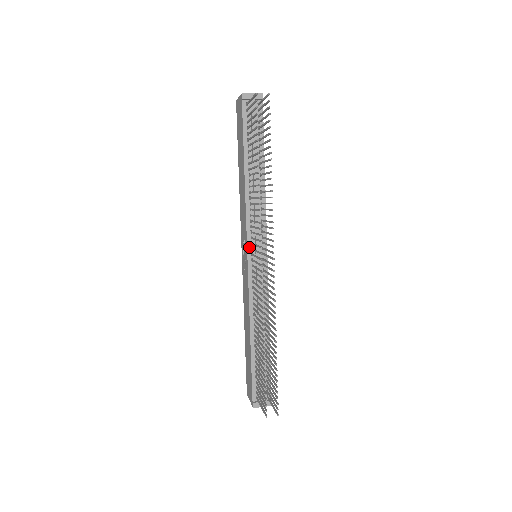
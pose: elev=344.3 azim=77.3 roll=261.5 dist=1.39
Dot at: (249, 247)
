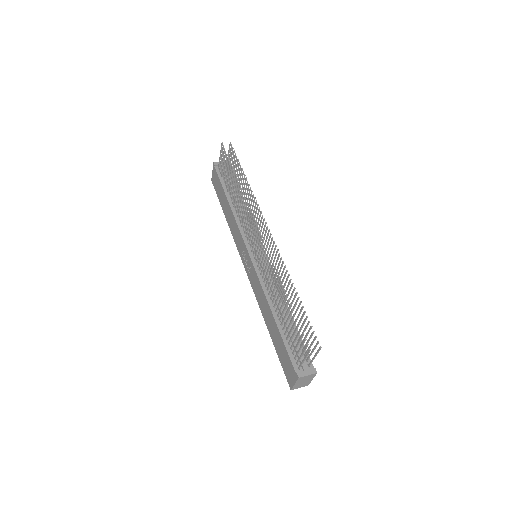
Dot at: (248, 247)
